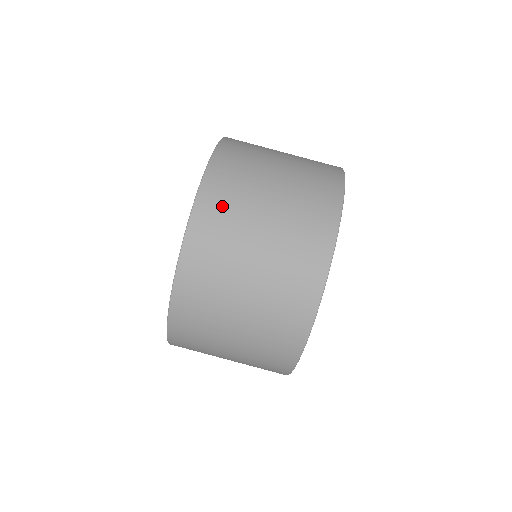
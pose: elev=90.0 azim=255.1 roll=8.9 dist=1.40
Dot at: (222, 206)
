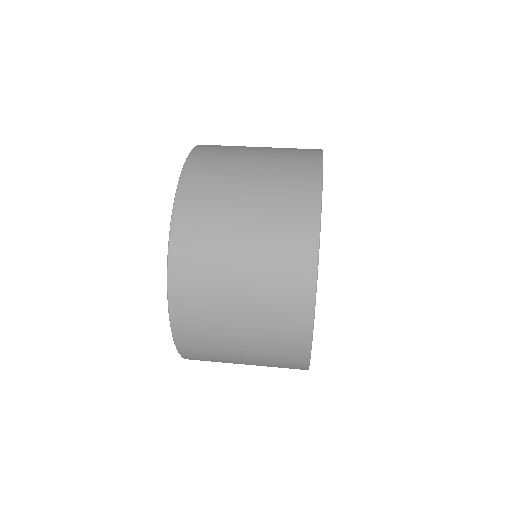
Dot at: occluded
